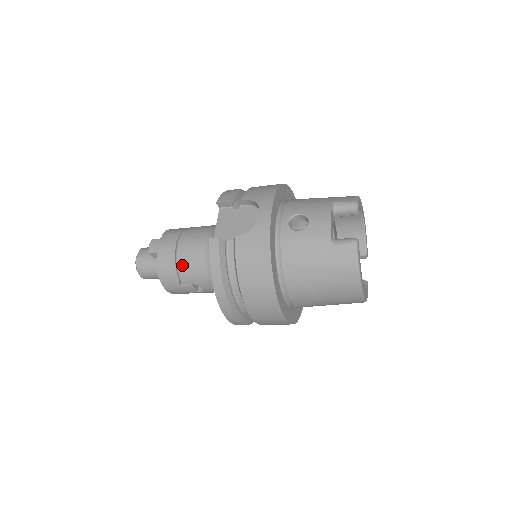
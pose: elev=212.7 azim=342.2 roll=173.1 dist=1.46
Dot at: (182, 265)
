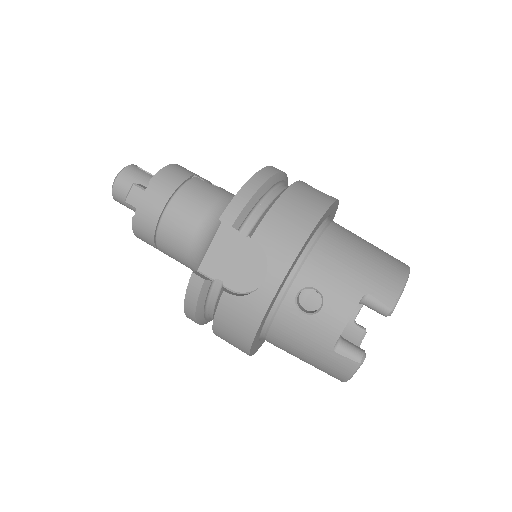
Dot at: (162, 242)
